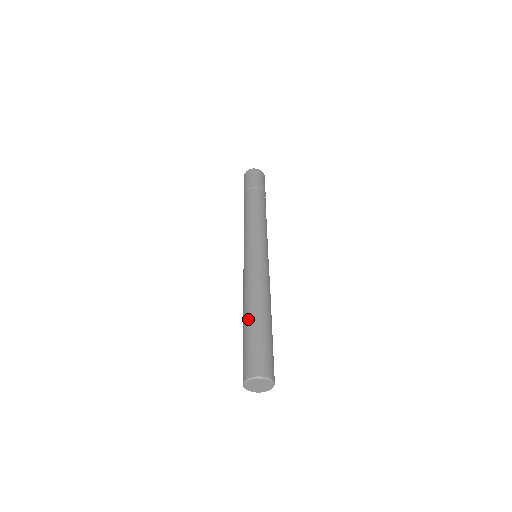
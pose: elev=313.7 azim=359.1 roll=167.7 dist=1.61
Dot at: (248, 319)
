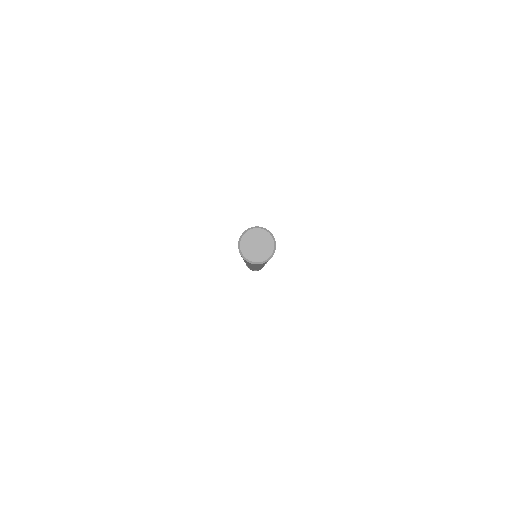
Dot at: occluded
